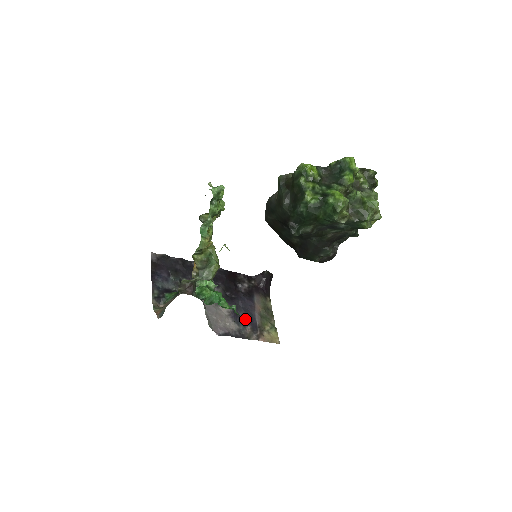
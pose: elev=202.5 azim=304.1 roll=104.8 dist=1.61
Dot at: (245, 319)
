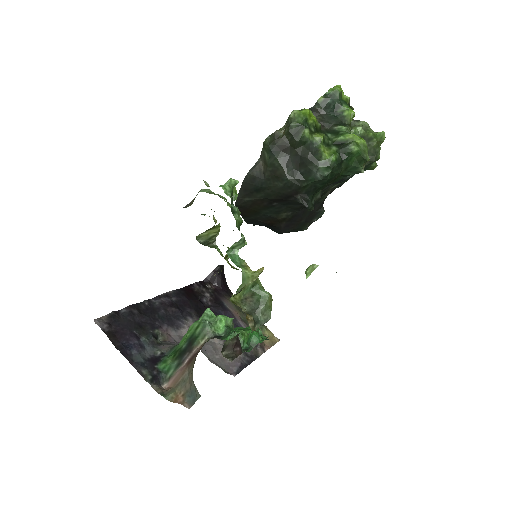
Dot at: occluded
